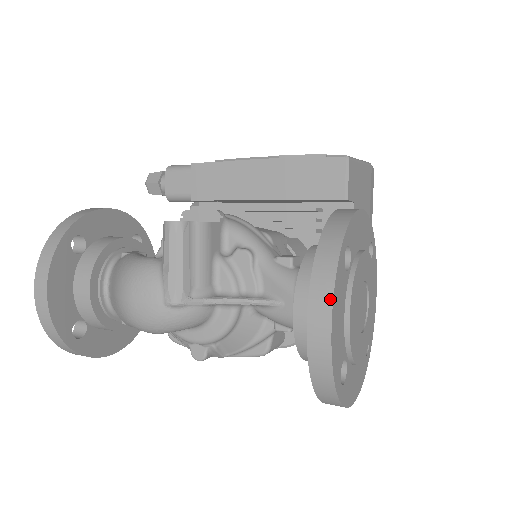
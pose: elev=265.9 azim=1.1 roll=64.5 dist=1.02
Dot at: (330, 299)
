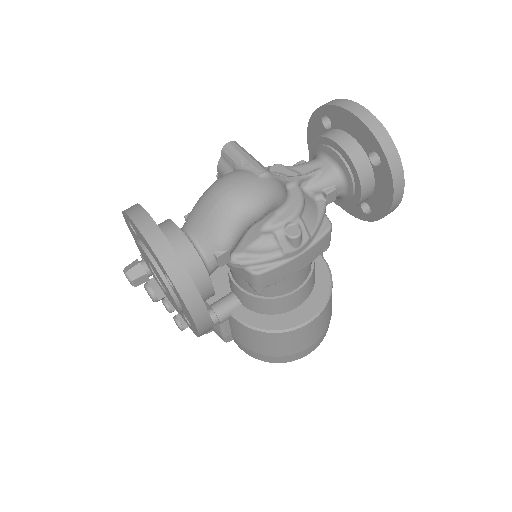
Dot at: (352, 102)
